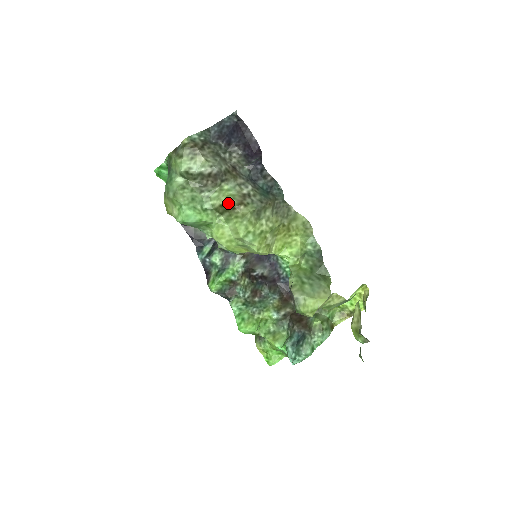
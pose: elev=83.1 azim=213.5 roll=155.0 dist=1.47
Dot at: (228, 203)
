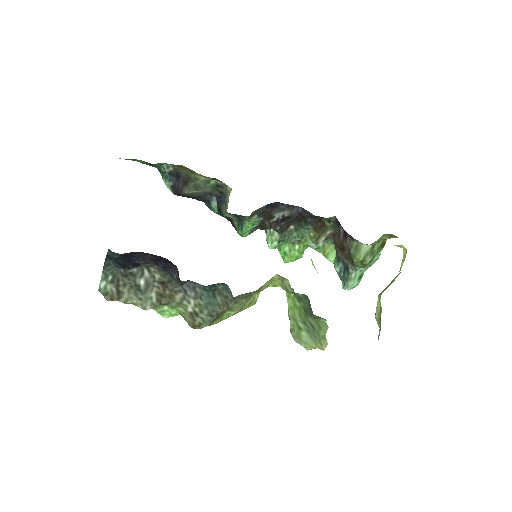
Dot at: (184, 318)
